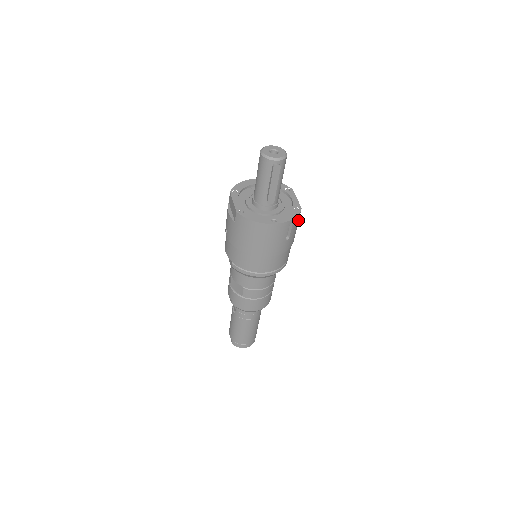
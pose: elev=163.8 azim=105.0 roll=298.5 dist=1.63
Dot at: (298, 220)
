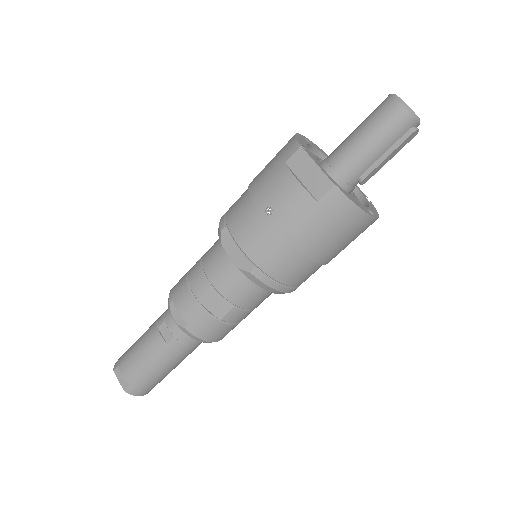
Dot at: occluded
